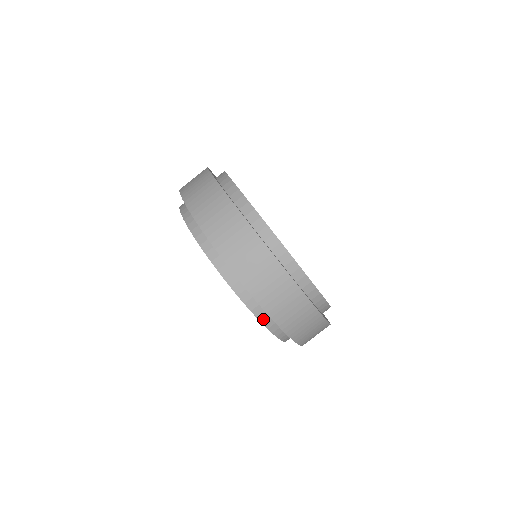
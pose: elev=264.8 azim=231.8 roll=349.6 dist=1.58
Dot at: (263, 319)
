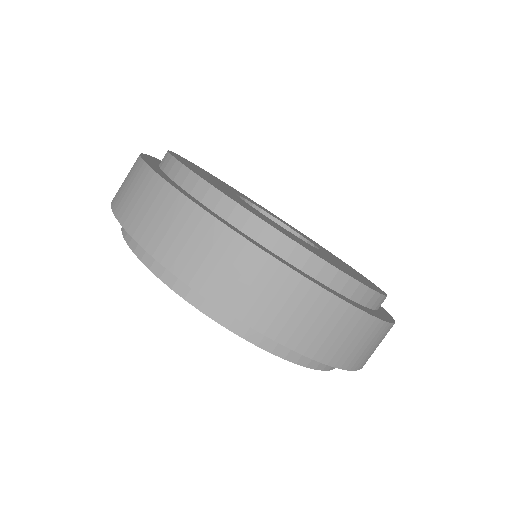
Dot at: (183, 290)
